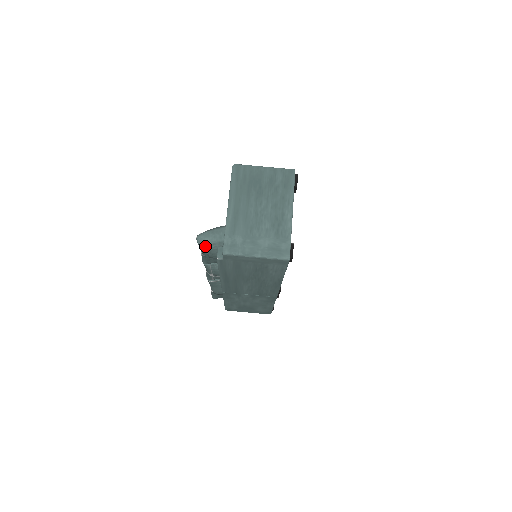
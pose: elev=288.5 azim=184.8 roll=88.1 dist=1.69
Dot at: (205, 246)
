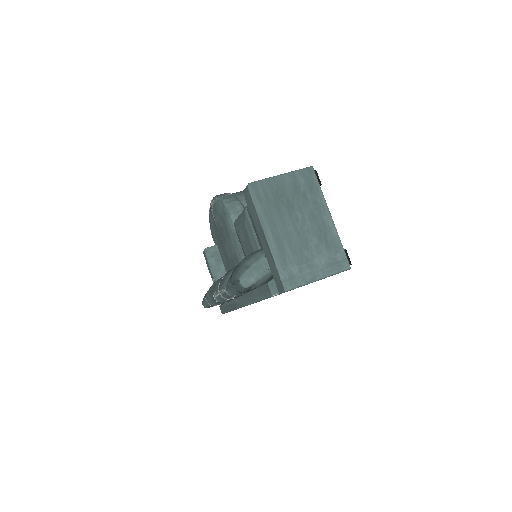
Dot at: (251, 286)
